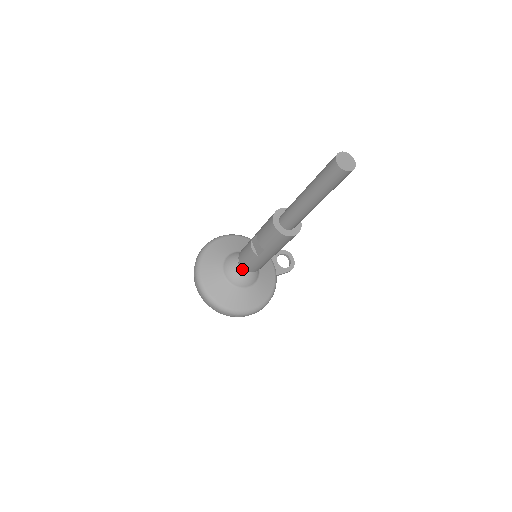
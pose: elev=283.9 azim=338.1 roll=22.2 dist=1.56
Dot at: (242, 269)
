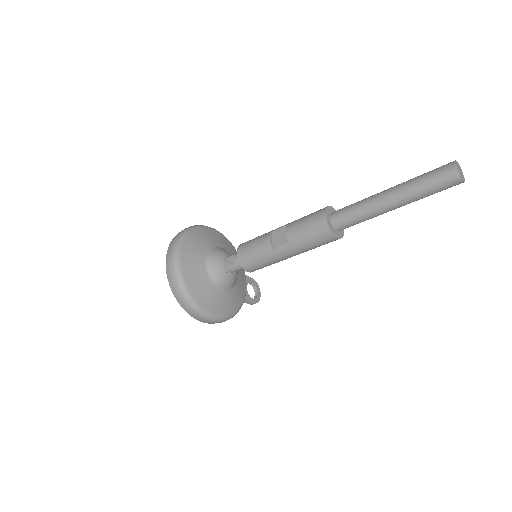
Dot at: (230, 264)
